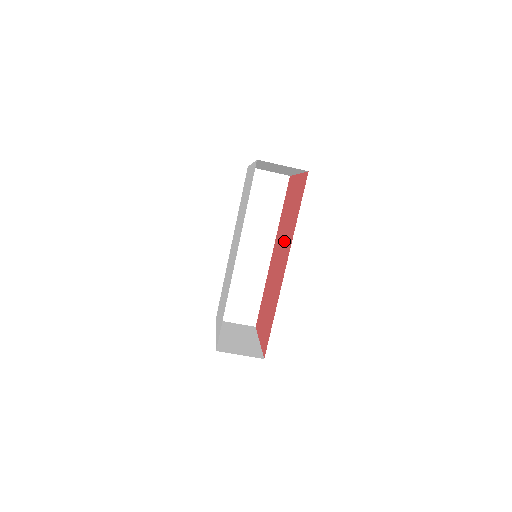
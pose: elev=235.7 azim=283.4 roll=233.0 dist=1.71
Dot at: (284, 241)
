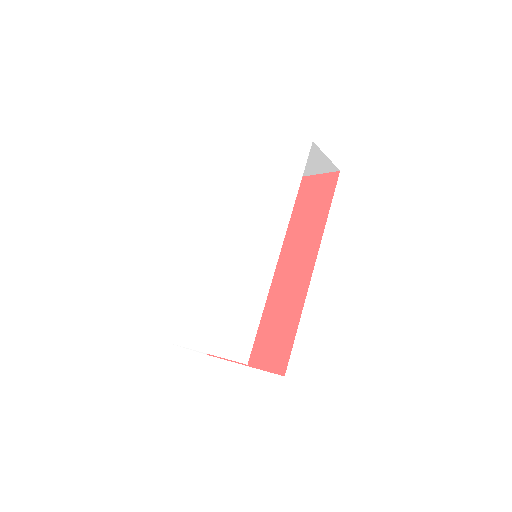
Dot at: (286, 243)
